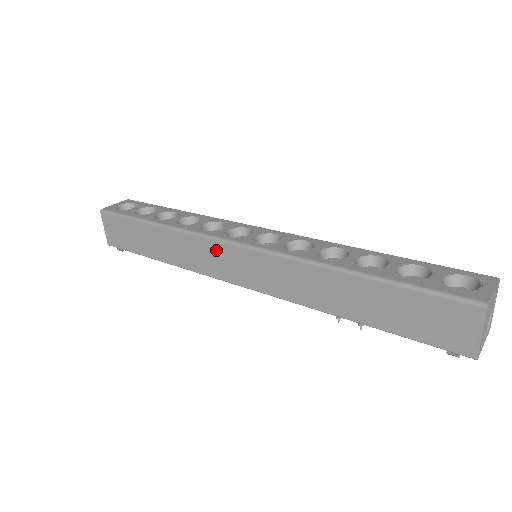
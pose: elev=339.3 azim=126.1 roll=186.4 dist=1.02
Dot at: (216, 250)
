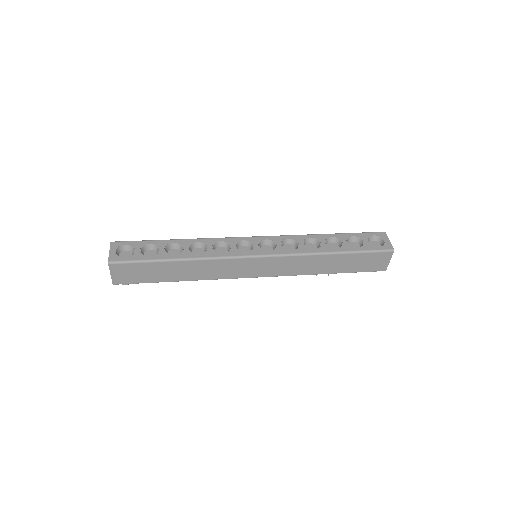
Dot at: (237, 263)
